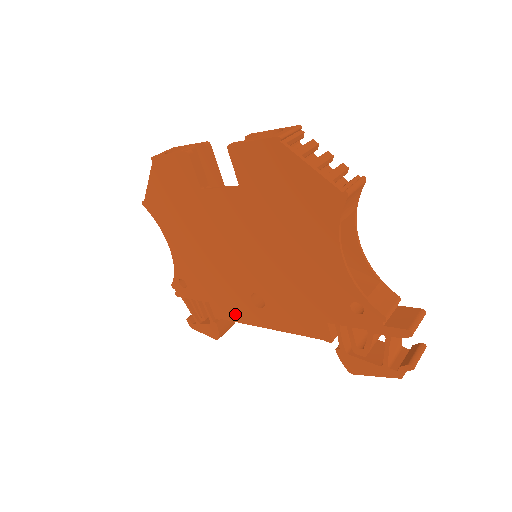
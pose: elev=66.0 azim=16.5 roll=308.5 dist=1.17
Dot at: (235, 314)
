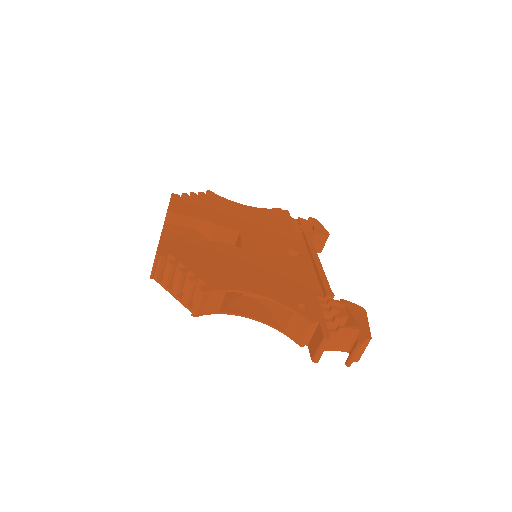
Dot at: occluded
